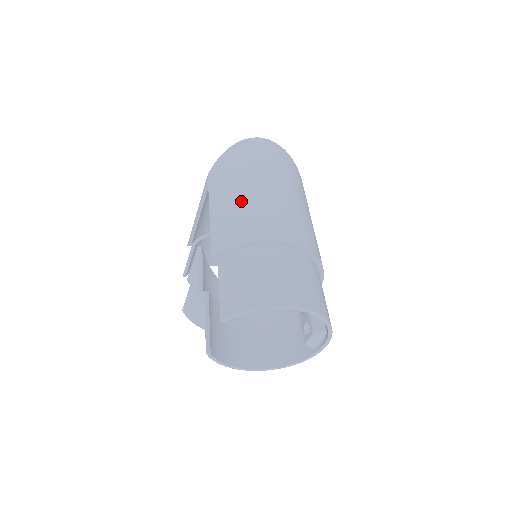
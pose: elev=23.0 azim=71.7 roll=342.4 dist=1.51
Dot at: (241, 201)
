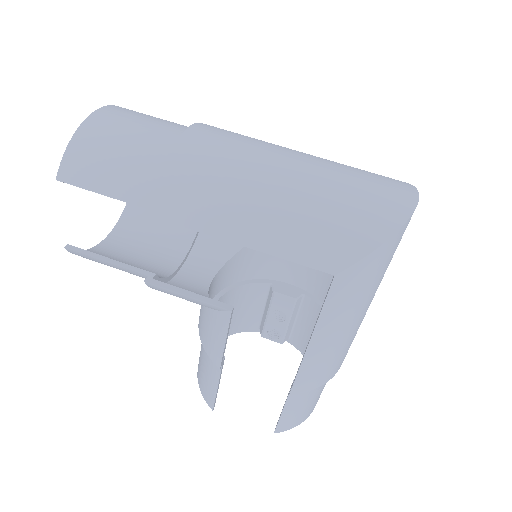
Dot at: (351, 335)
